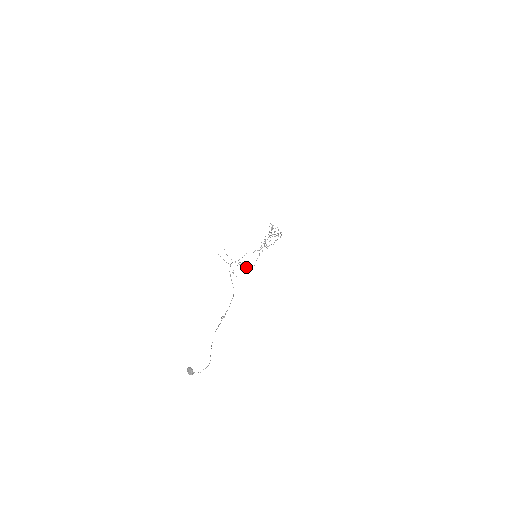
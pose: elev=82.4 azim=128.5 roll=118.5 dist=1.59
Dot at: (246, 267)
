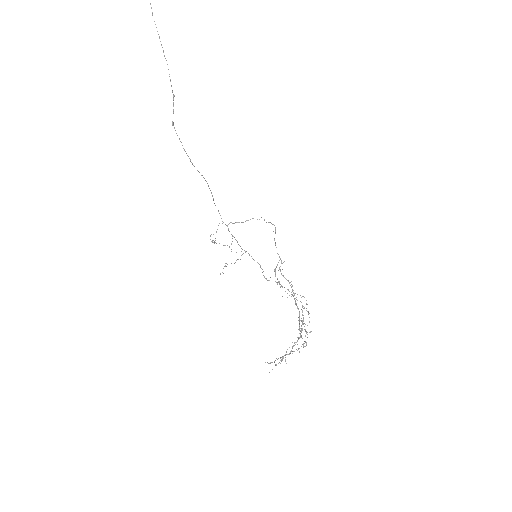
Dot at: occluded
